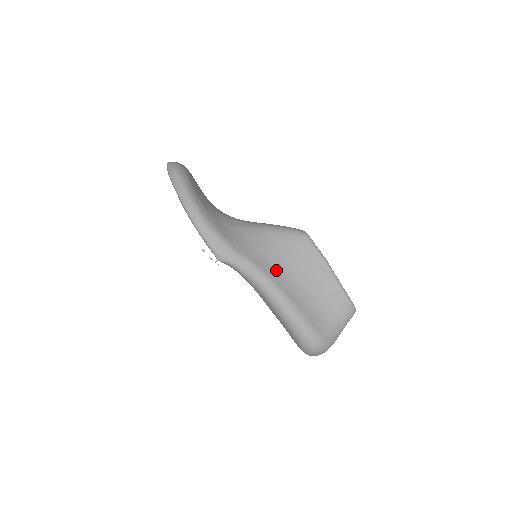
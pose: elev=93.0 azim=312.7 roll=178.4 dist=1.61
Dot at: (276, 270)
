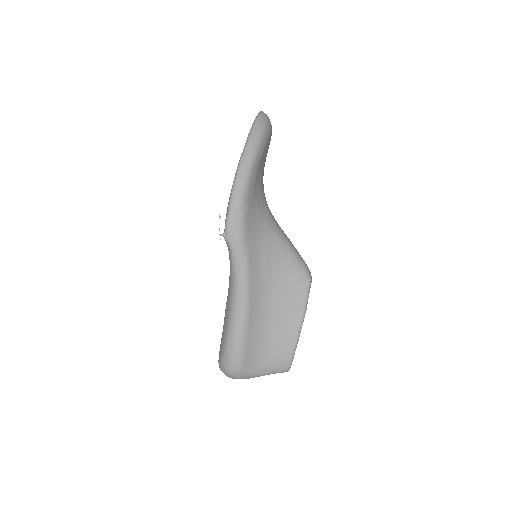
Dot at: (260, 286)
